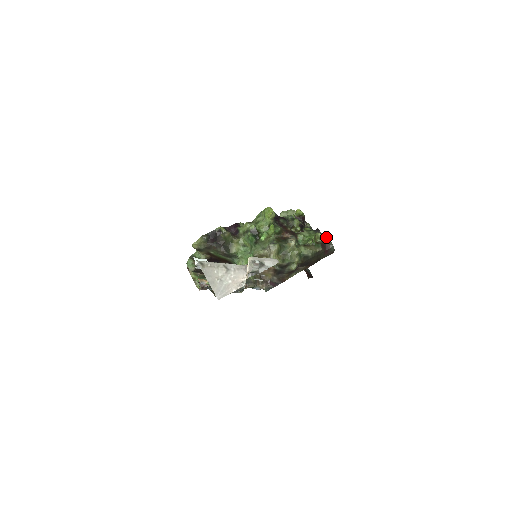
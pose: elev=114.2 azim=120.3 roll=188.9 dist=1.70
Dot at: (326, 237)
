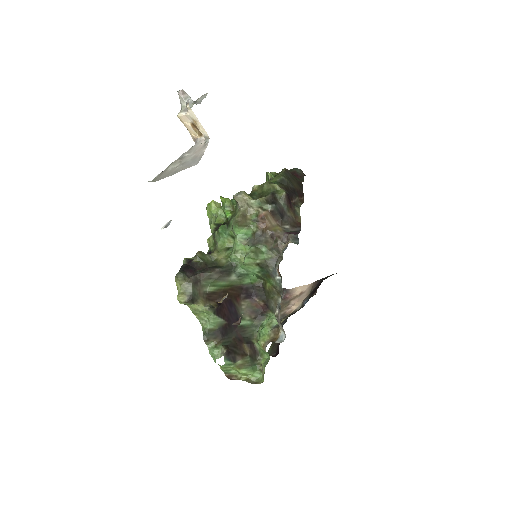
Dot at: occluded
